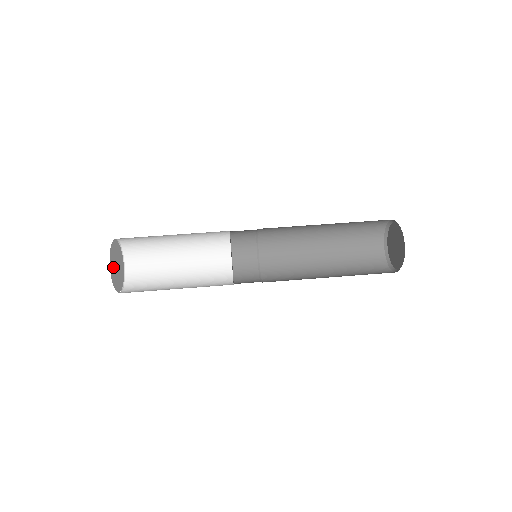
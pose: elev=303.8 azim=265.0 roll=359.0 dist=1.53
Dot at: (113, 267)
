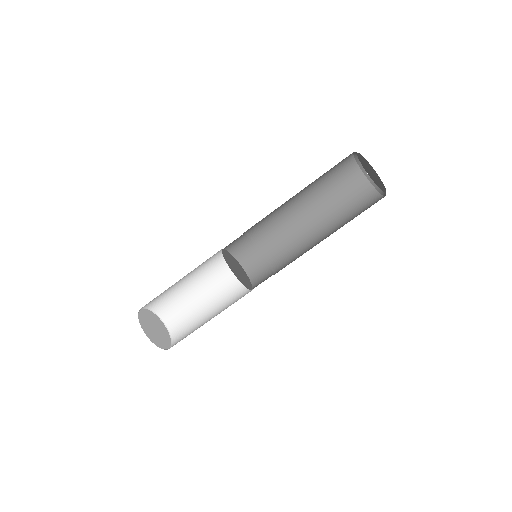
Dot at: (154, 336)
